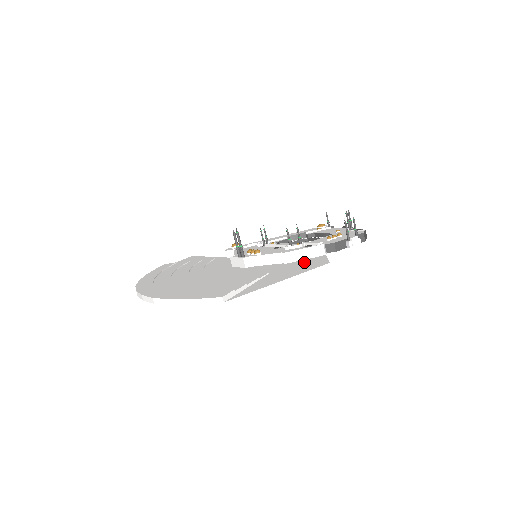
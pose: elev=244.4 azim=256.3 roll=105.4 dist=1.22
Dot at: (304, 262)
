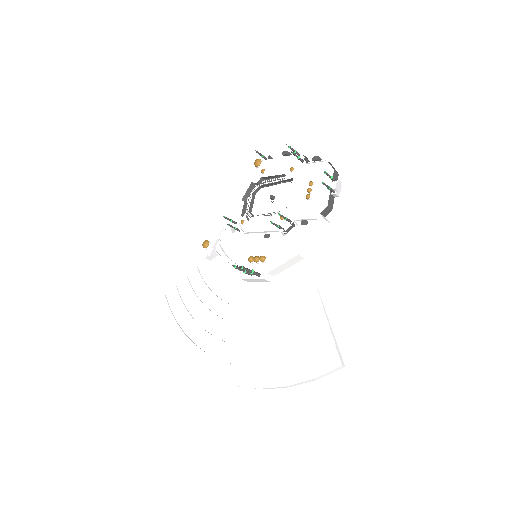
Dot at: (328, 251)
